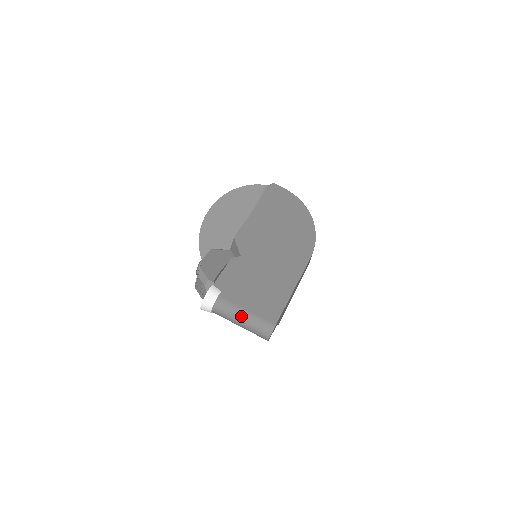
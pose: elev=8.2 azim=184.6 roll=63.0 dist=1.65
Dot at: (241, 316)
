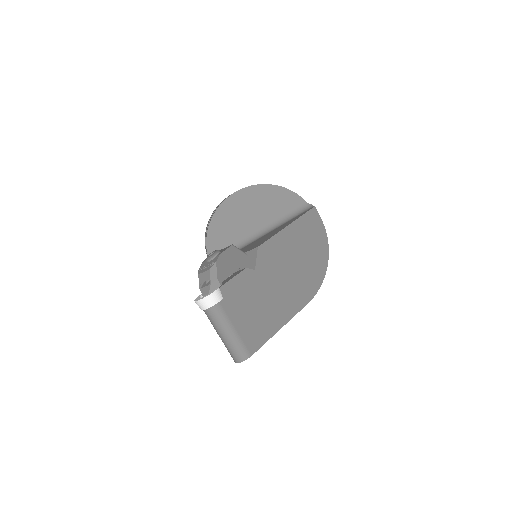
Dot at: (227, 331)
